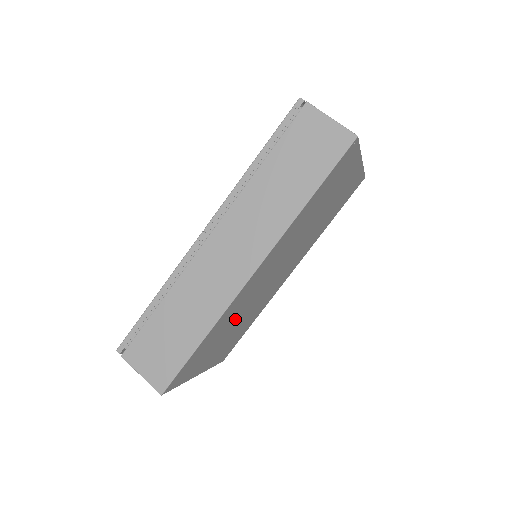
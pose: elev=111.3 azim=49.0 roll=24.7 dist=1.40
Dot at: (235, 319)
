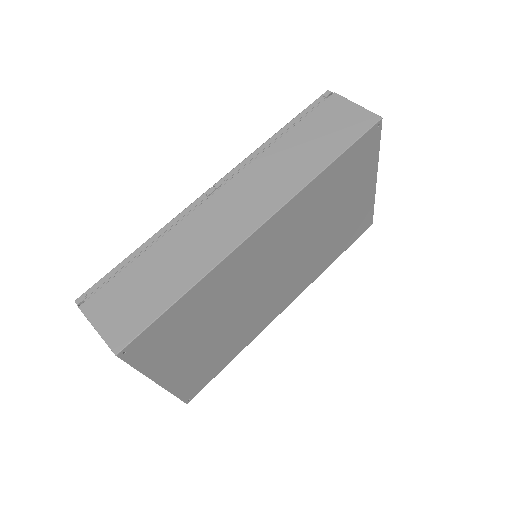
Dot at: (222, 308)
